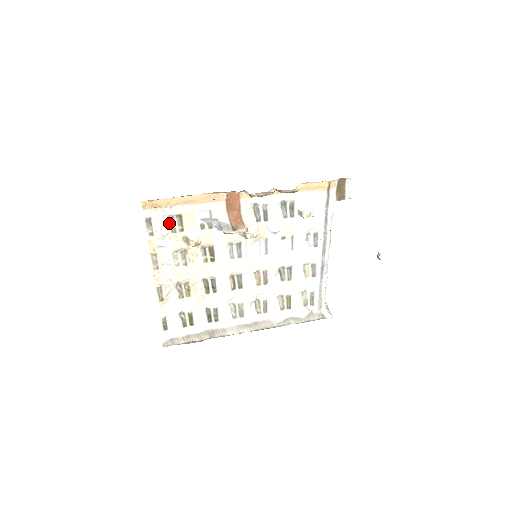
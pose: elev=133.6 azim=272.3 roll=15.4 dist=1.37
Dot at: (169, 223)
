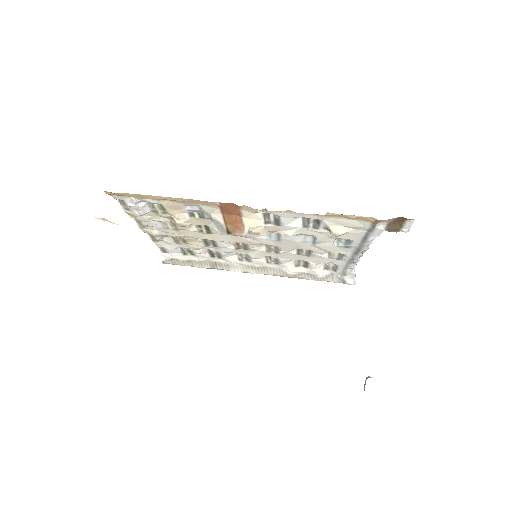
Dot at: (148, 205)
